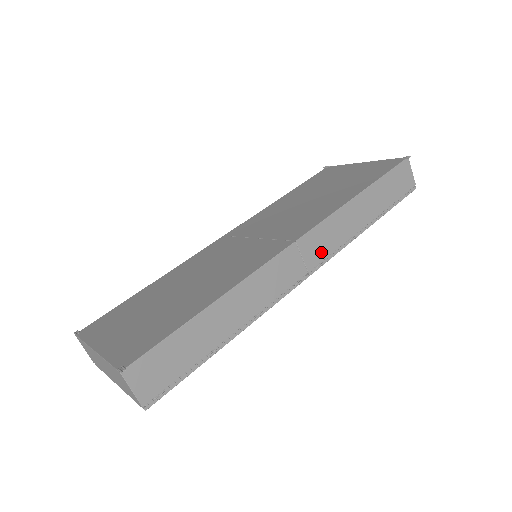
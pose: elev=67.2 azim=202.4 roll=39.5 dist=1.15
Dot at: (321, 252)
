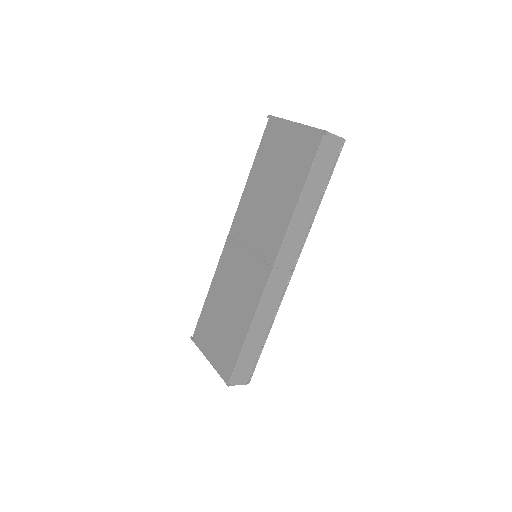
Dot at: (293, 254)
